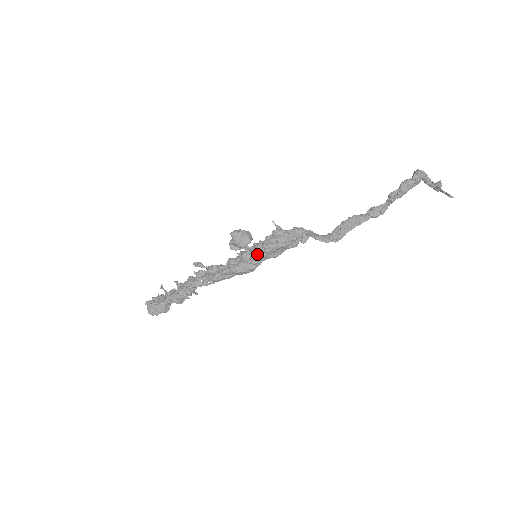
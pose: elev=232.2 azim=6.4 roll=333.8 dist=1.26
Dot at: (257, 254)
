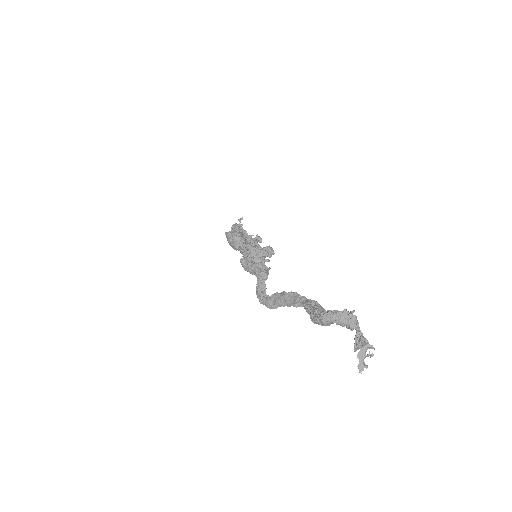
Dot at: occluded
